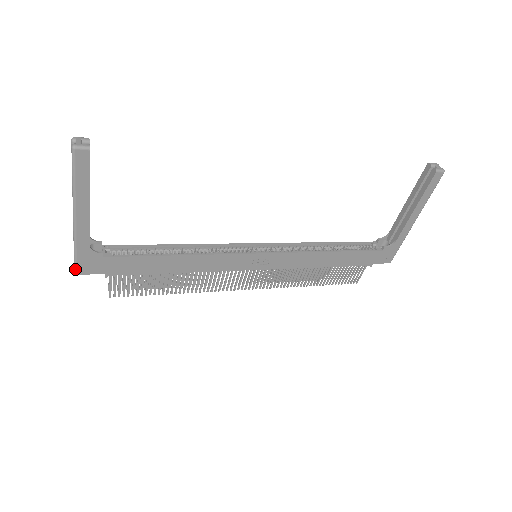
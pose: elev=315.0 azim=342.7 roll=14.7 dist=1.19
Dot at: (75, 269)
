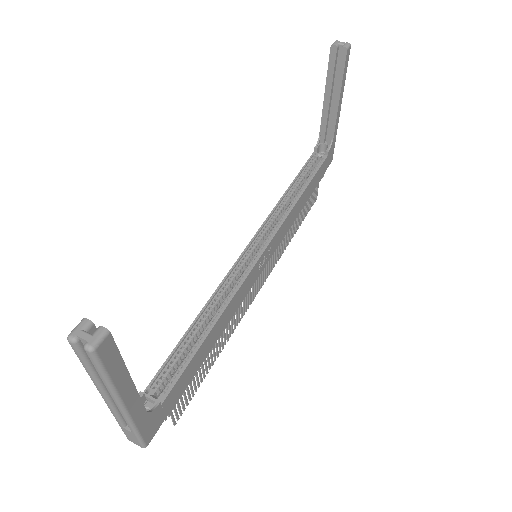
Dot at: (143, 445)
